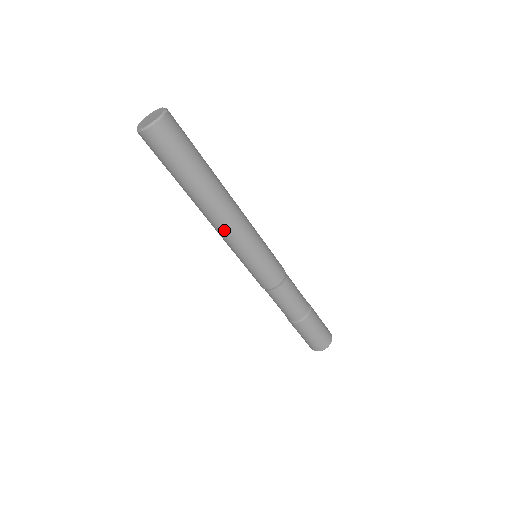
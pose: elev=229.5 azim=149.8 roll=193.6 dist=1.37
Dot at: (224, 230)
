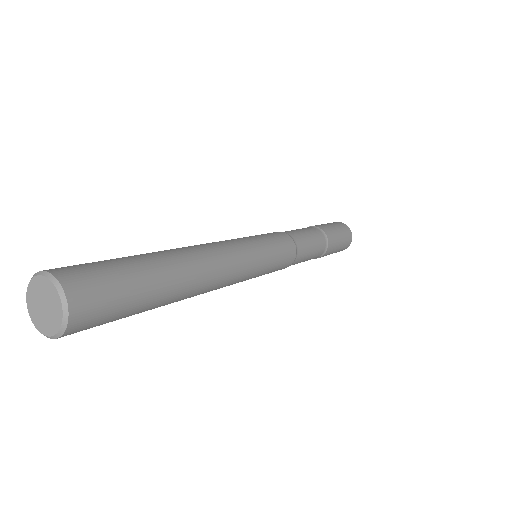
Dot at: (223, 286)
